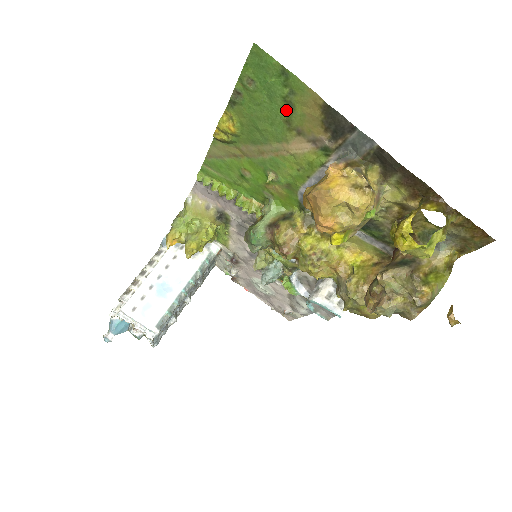
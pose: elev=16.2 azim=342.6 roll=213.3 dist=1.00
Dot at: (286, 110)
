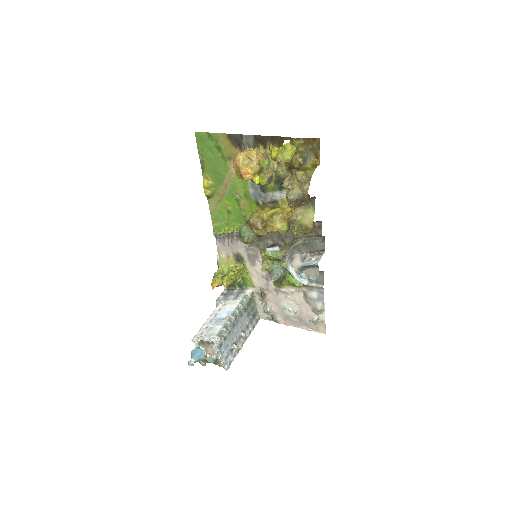
Dot at: (220, 152)
